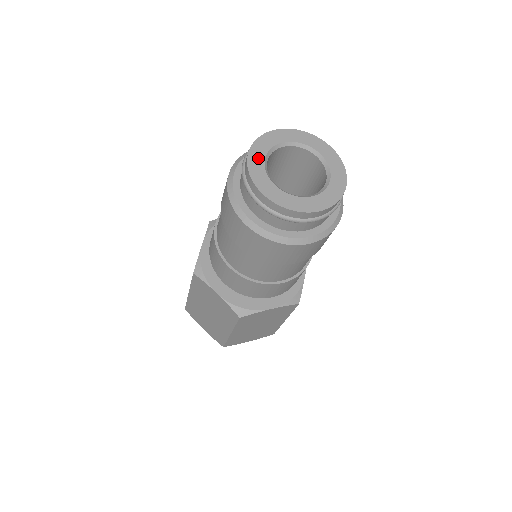
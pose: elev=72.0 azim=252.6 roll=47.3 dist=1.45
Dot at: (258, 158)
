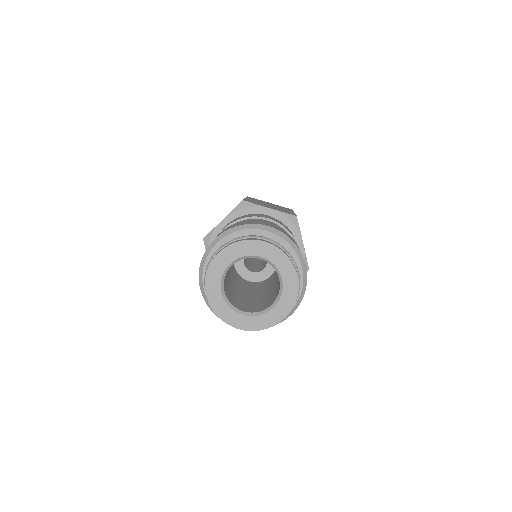
Dot at: (216, 297)
